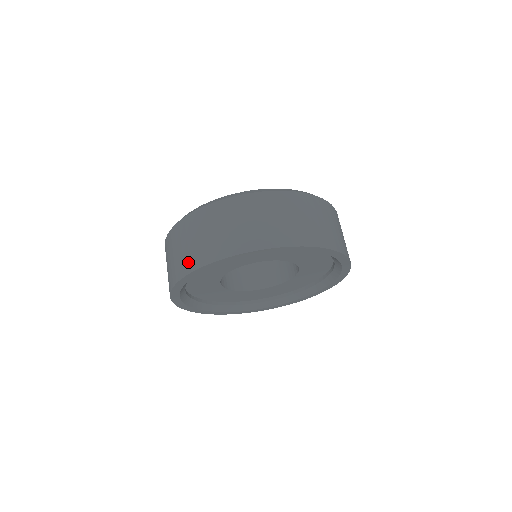
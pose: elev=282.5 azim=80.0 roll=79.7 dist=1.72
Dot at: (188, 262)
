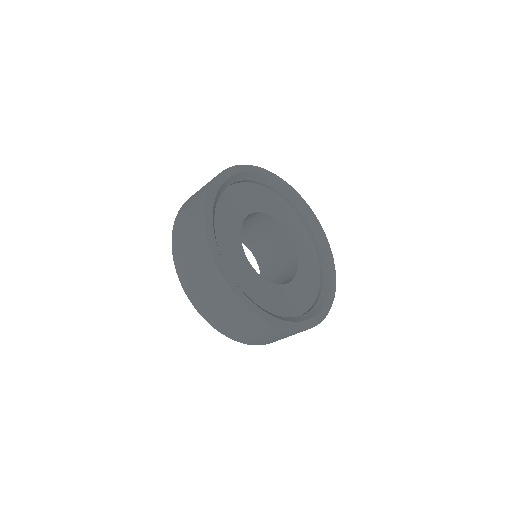
Dot at: (198, 213)
